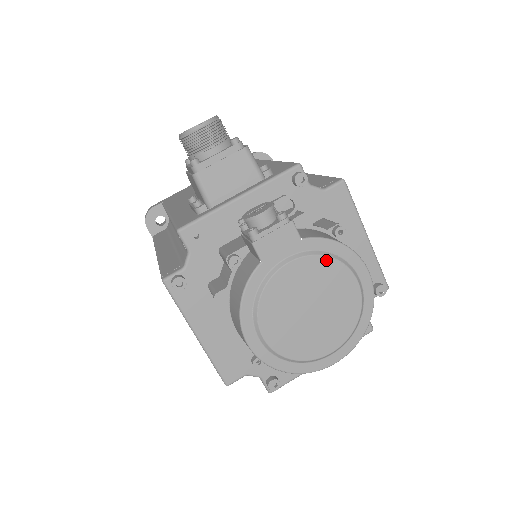
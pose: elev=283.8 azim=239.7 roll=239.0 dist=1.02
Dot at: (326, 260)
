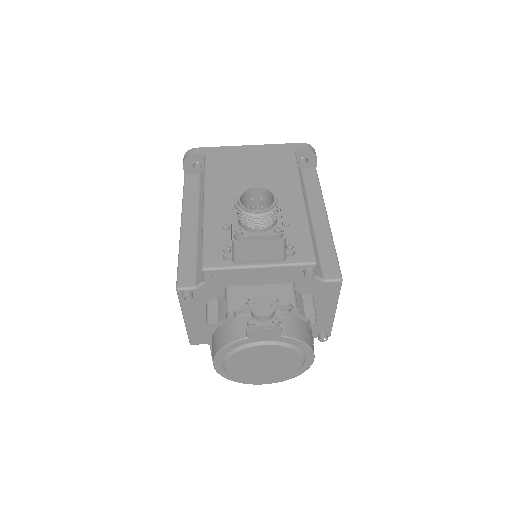
Dot at: (290, 350)
